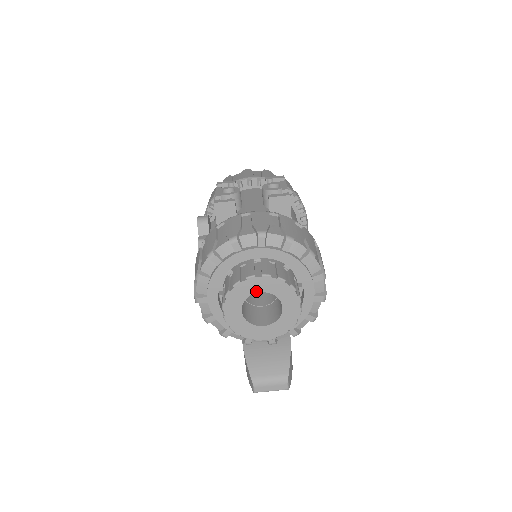
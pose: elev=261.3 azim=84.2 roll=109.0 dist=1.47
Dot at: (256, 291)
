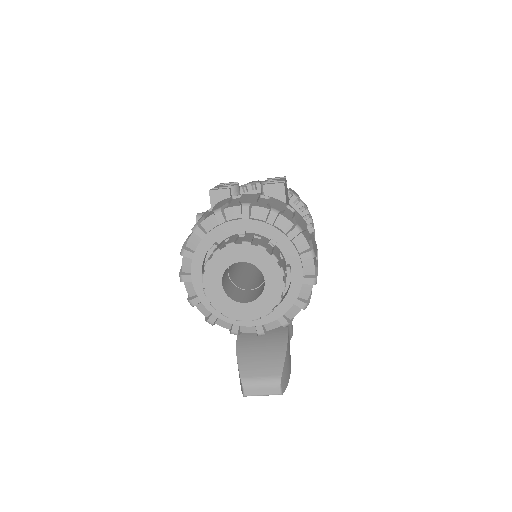
Dot at: (236, 260)
